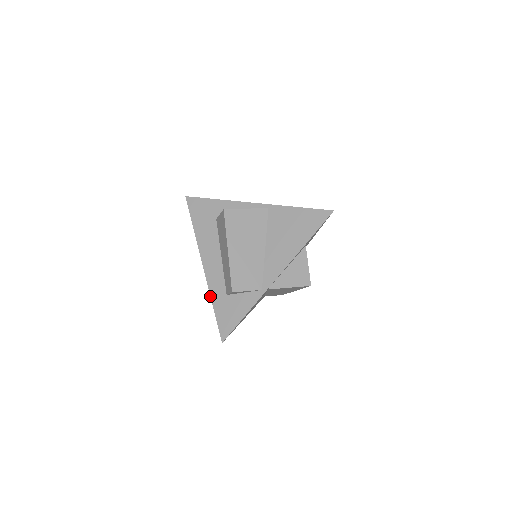
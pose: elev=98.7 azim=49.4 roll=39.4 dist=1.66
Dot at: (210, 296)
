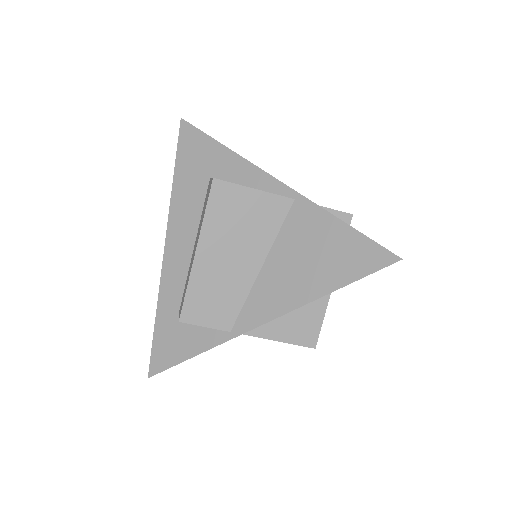
Dot at: occluded
